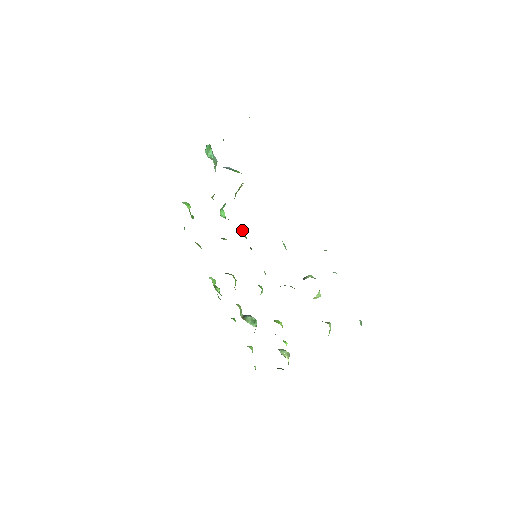
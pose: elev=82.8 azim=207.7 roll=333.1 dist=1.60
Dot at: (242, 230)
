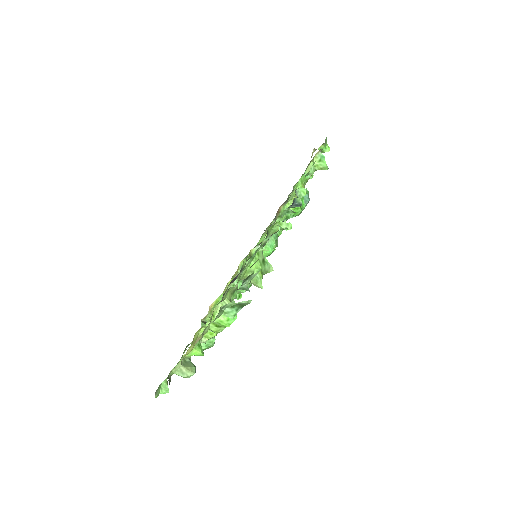
Dot at: occluded
